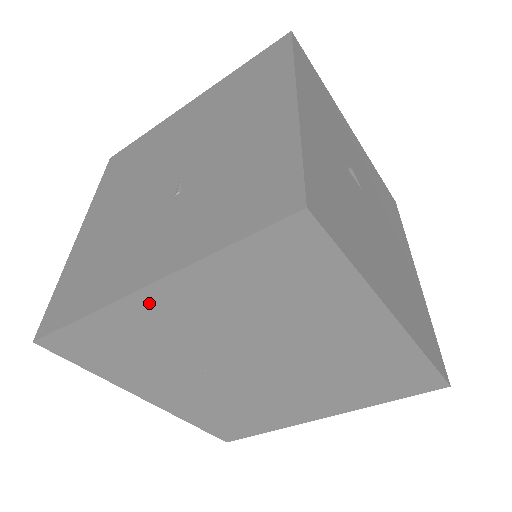
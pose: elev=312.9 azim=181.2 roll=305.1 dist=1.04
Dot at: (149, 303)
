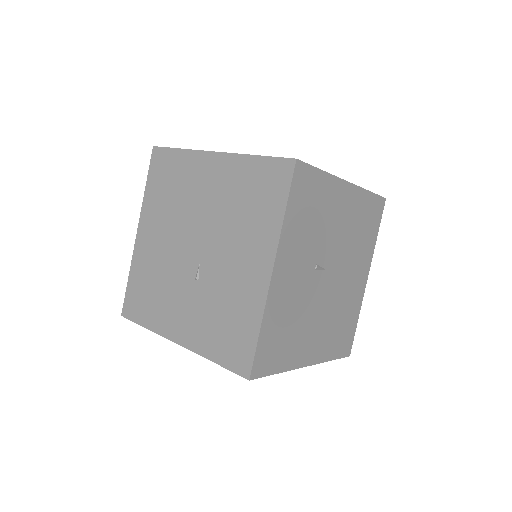
Dot at: occluded
